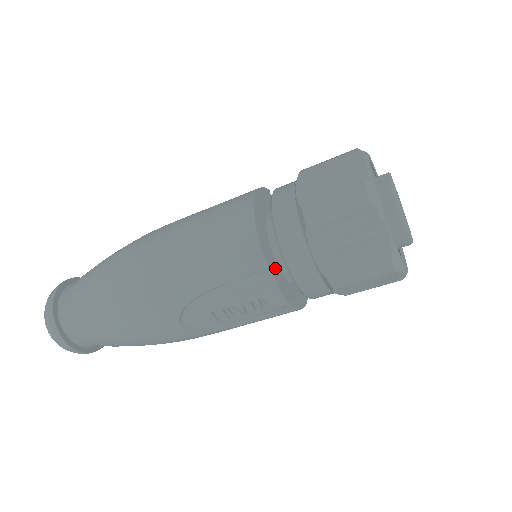
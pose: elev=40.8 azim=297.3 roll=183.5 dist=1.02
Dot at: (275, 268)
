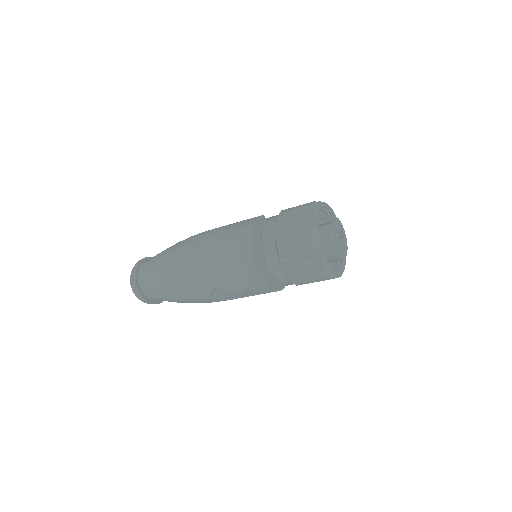
Dot at: (264, 271)
